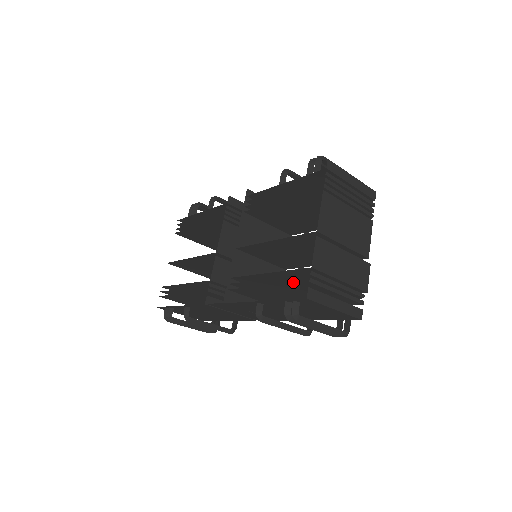
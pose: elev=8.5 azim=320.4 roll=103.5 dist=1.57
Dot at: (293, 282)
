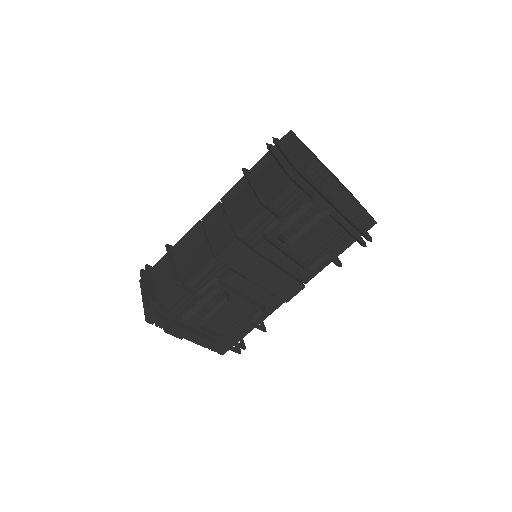
Dot at: occluded
